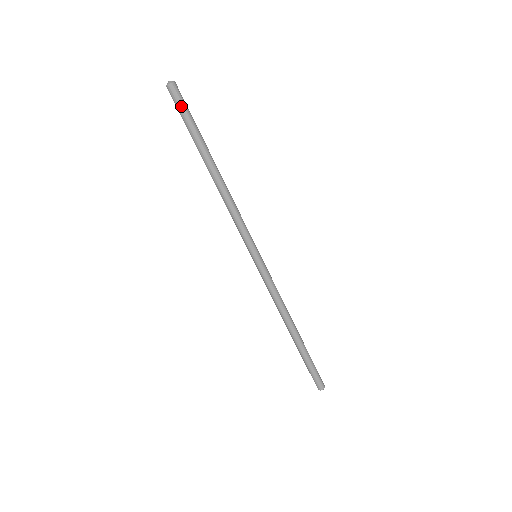
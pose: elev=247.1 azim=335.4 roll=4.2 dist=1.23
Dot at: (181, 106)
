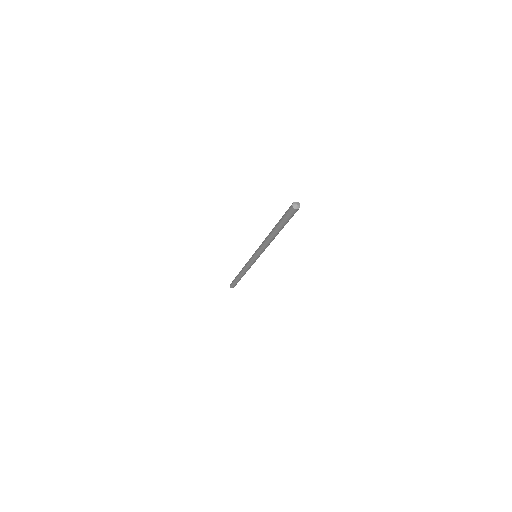
Dot at: occluded
